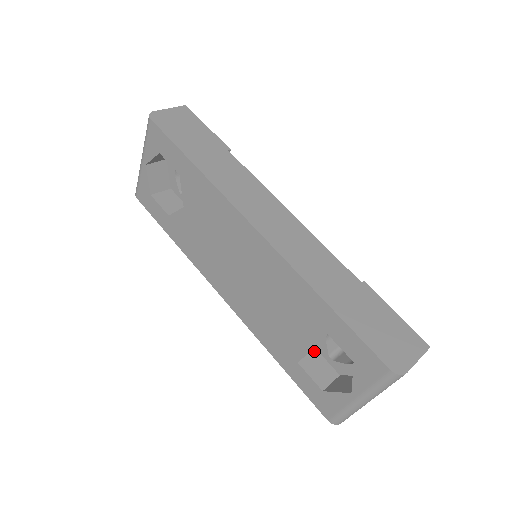
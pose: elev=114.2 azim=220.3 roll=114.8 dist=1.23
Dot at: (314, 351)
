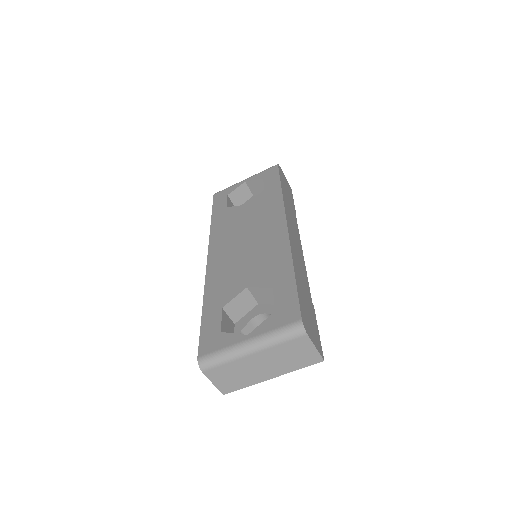
Dot at: (233, 323)
